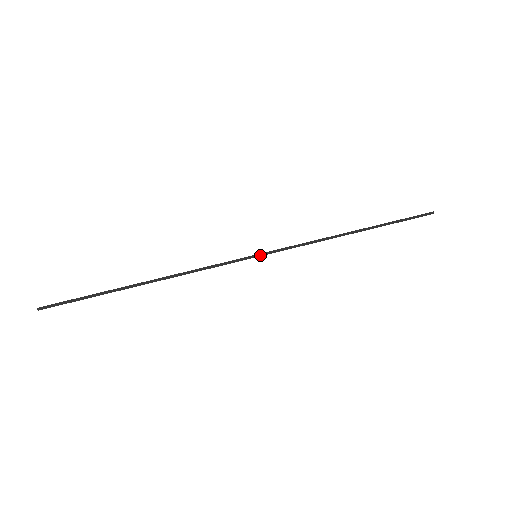
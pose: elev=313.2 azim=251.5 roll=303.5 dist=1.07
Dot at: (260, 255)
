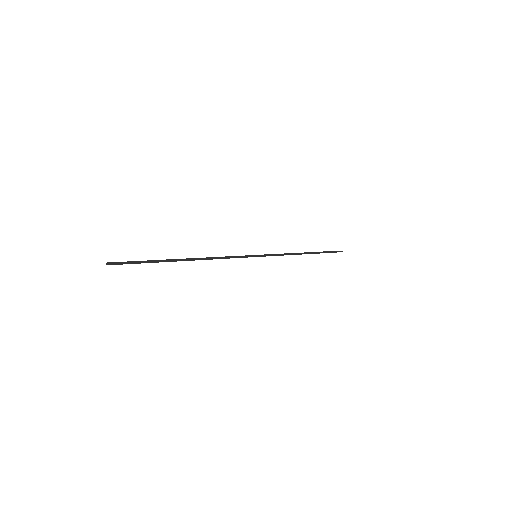
Dot at: (258, 256)
